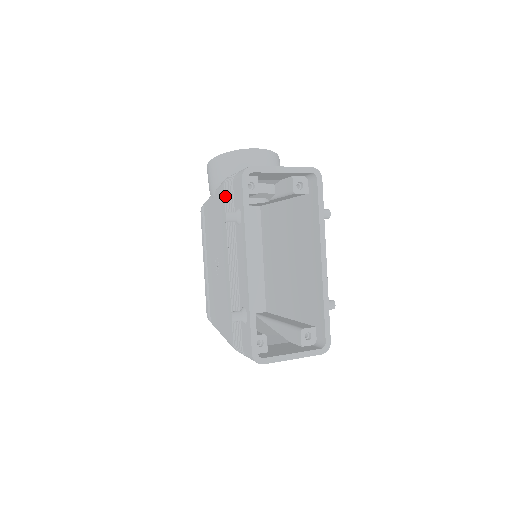
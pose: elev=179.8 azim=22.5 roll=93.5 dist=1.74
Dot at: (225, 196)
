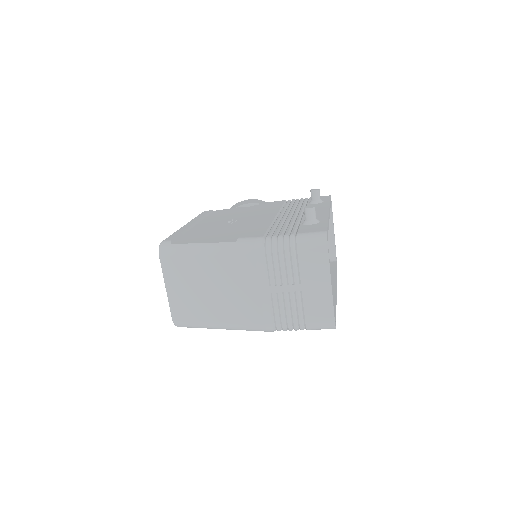
Dot at: (285, 202)
